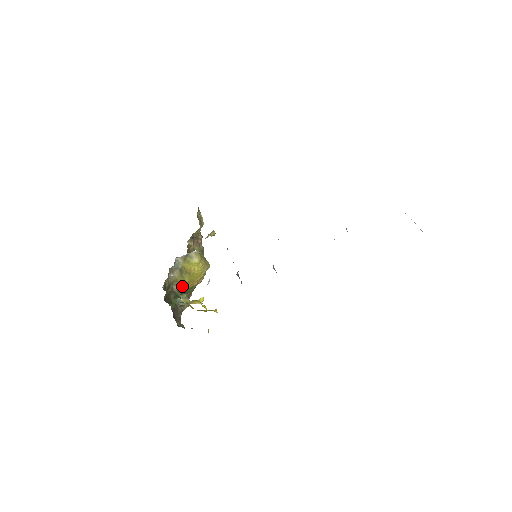
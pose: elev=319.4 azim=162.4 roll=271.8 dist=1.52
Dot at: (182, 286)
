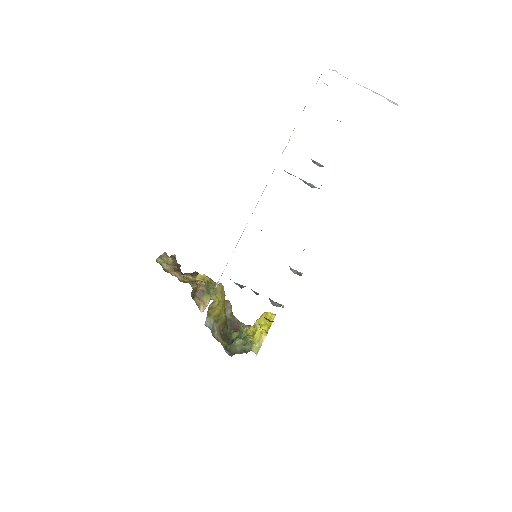
Dot at: (224, 320)
